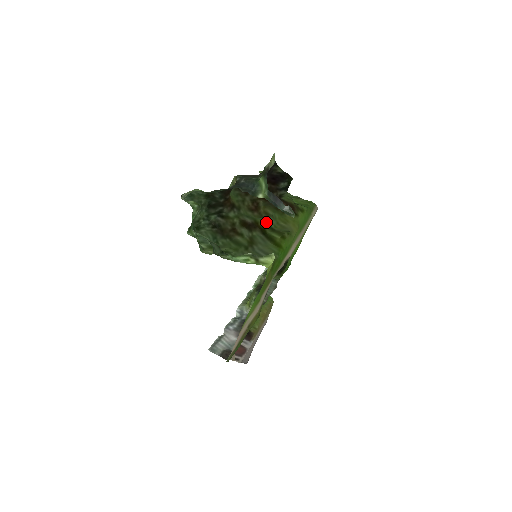
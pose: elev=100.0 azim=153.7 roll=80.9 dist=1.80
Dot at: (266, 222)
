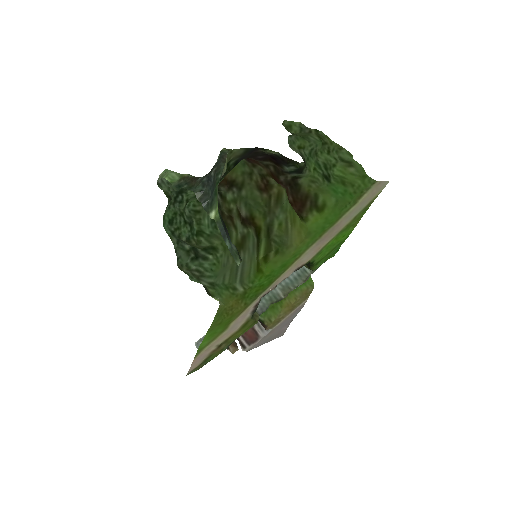
Dot at: (267, 217)
